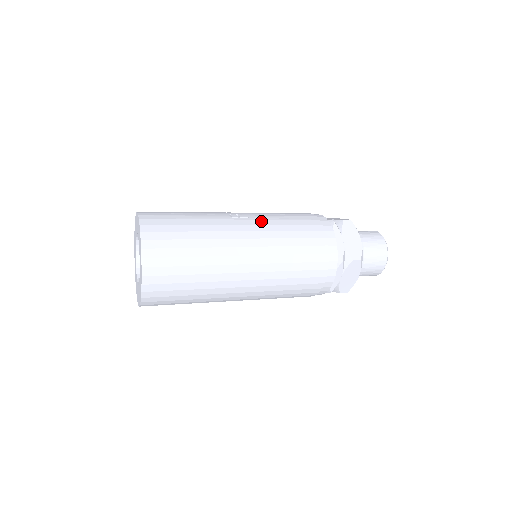
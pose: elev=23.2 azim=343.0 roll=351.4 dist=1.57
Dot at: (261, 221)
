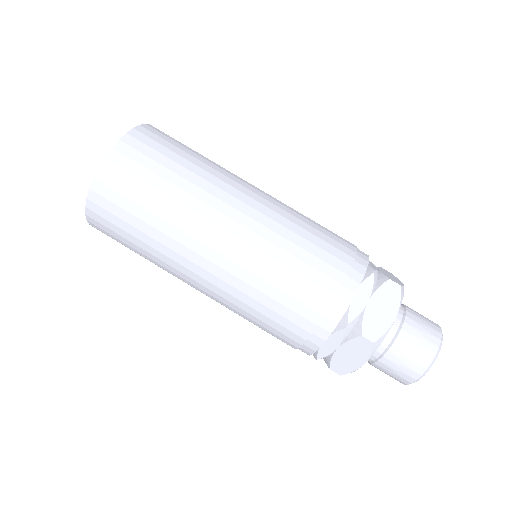
Dot at: occluded
